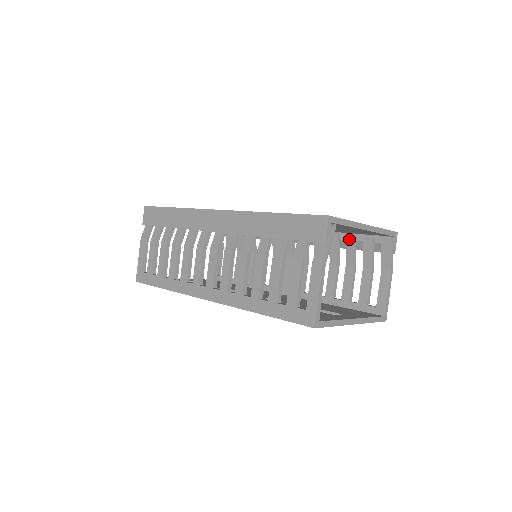
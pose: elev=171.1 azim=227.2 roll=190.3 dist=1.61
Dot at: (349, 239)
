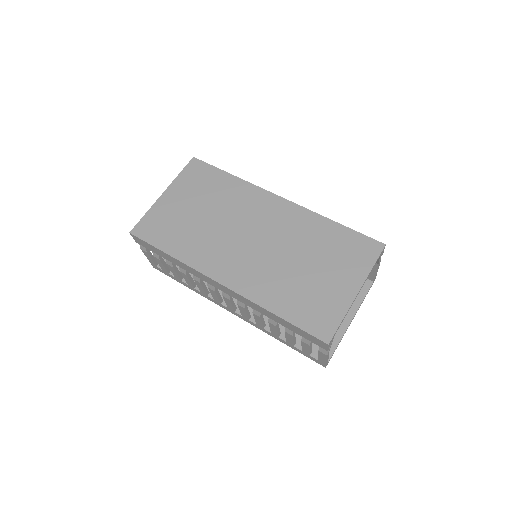
Dot at: occluded
